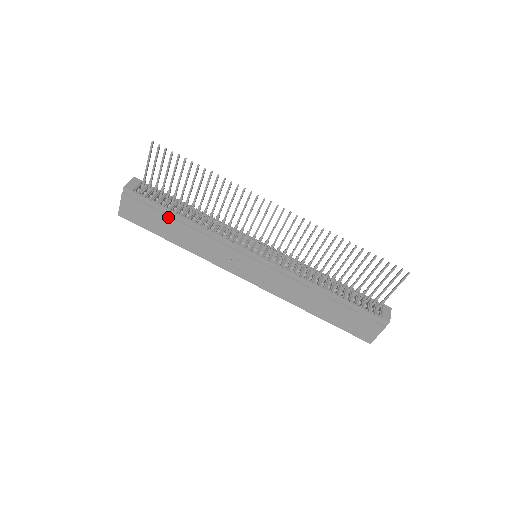
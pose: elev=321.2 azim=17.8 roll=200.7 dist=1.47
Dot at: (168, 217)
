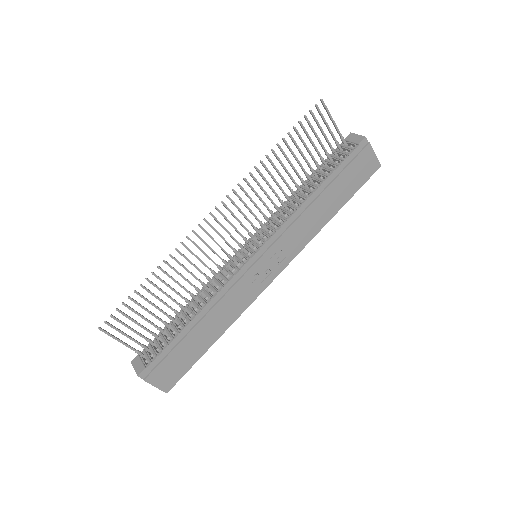
Dot at: (186, 337)
